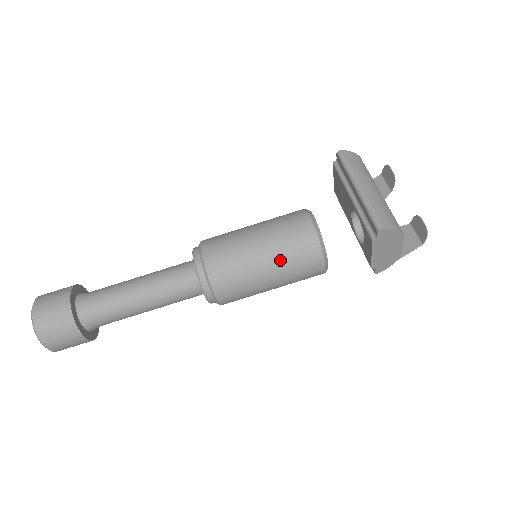
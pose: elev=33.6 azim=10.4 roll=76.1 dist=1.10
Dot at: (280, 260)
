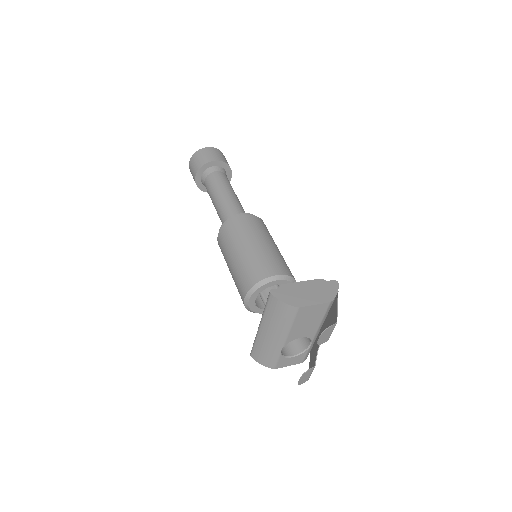
Dot at: occluded
